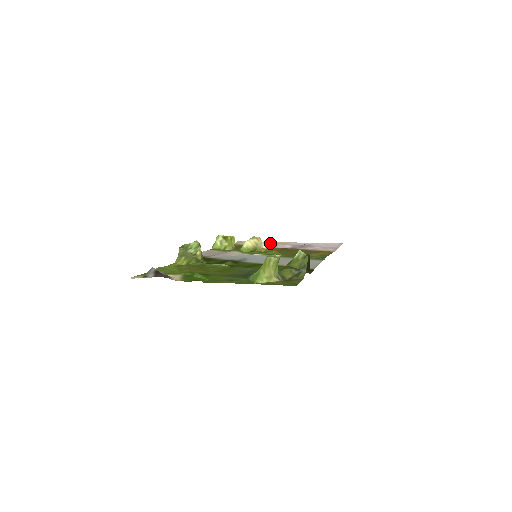
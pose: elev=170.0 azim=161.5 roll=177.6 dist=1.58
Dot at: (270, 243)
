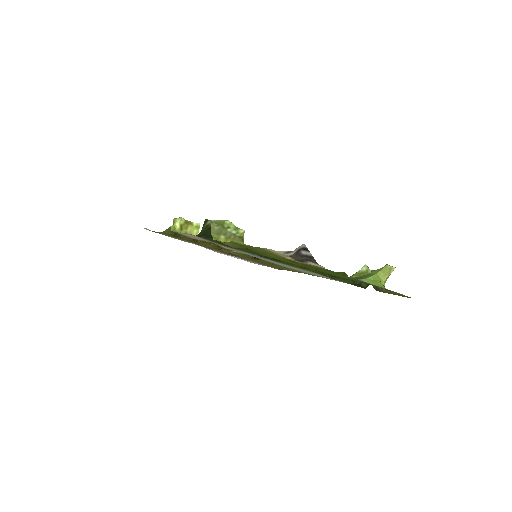
Dot at: occluded
